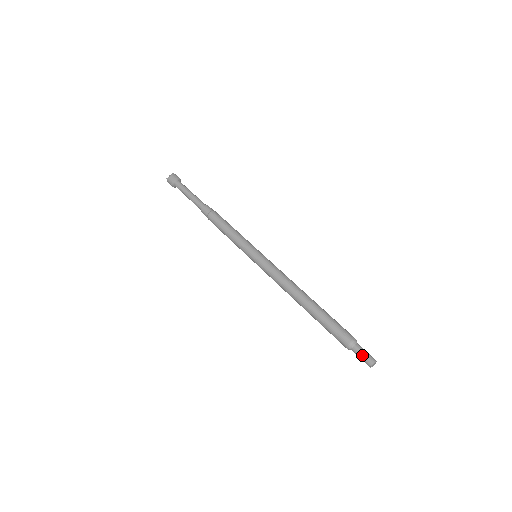
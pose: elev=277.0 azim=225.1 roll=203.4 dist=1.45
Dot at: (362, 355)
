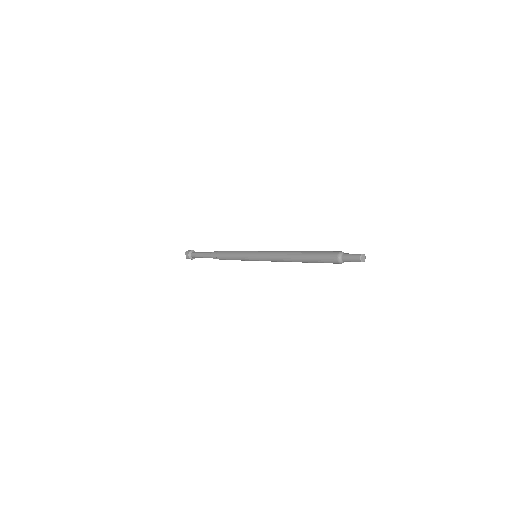
Dot at: (350, 260)
